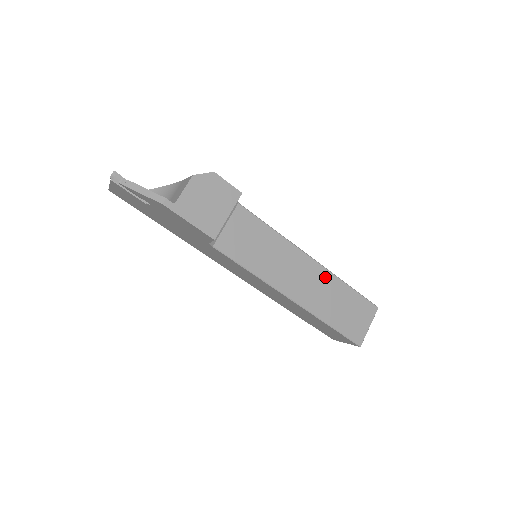
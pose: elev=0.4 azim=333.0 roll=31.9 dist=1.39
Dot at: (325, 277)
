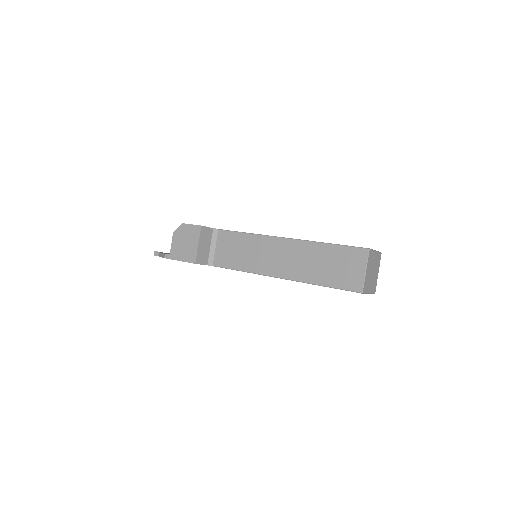
Dot at: (301, 247)
